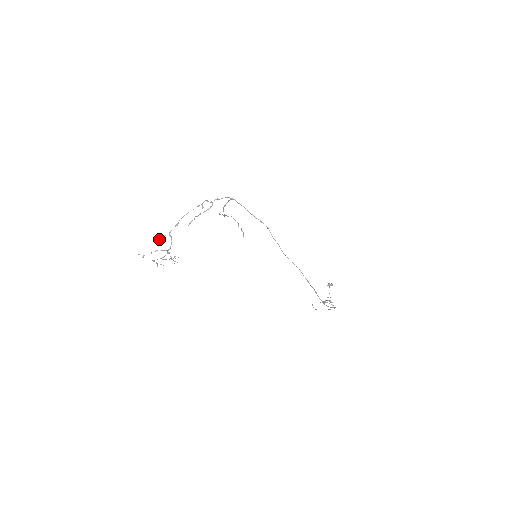
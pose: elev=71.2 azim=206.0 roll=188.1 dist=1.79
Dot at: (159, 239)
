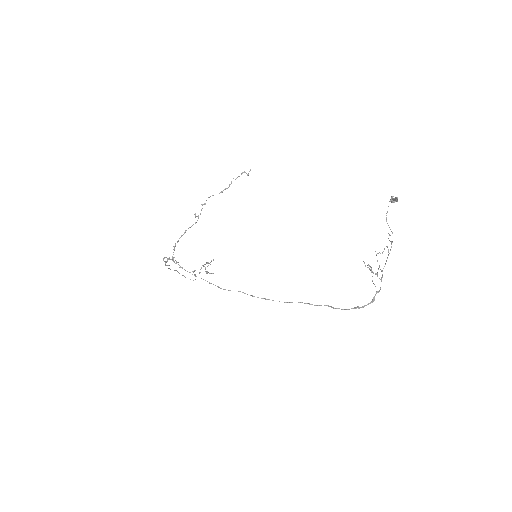
Dot at: (183, 275)
